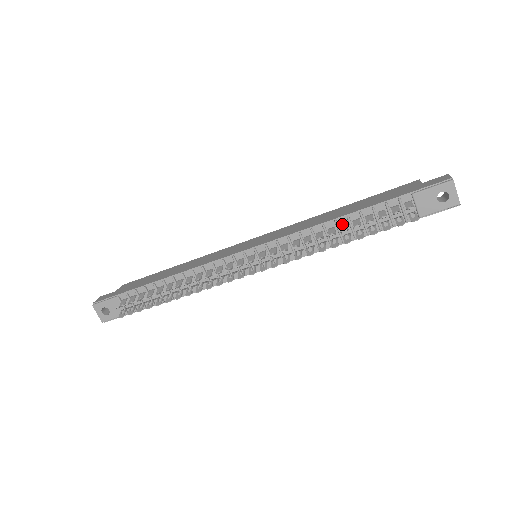
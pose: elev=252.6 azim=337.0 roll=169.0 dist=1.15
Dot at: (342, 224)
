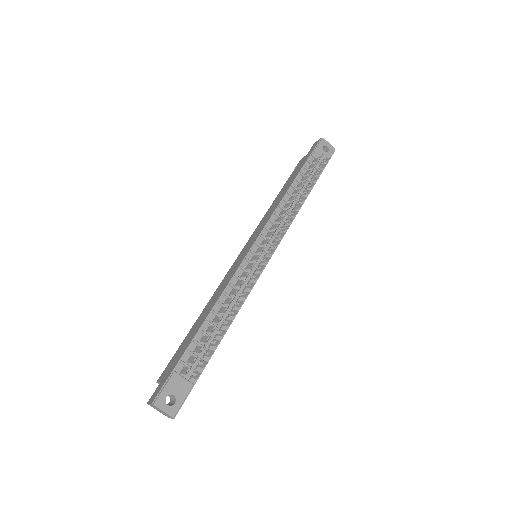
Dot at: (293, 192)
